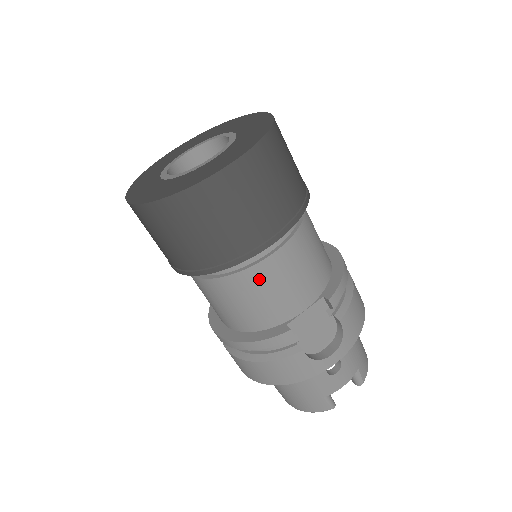
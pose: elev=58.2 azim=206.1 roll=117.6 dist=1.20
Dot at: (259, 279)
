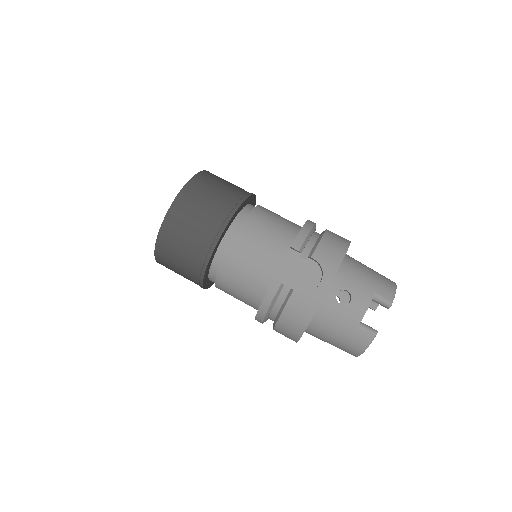
Dot at: (236, 259)
